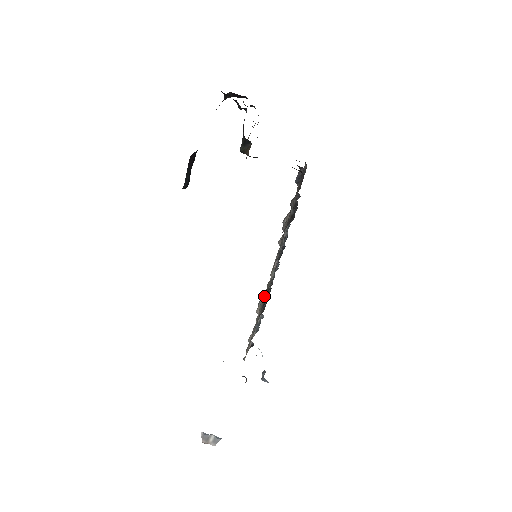
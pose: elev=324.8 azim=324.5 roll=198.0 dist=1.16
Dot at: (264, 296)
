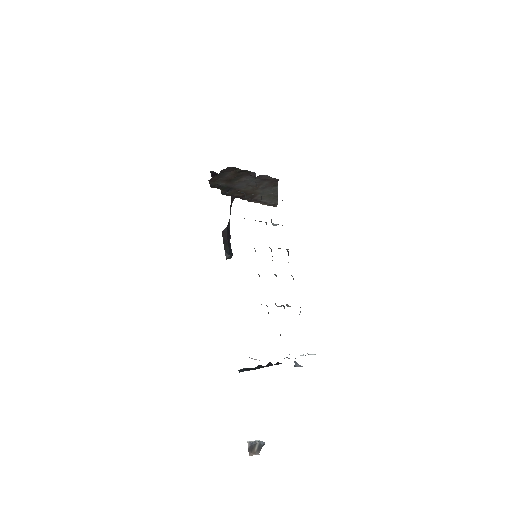
Dot at: (259, 276)
